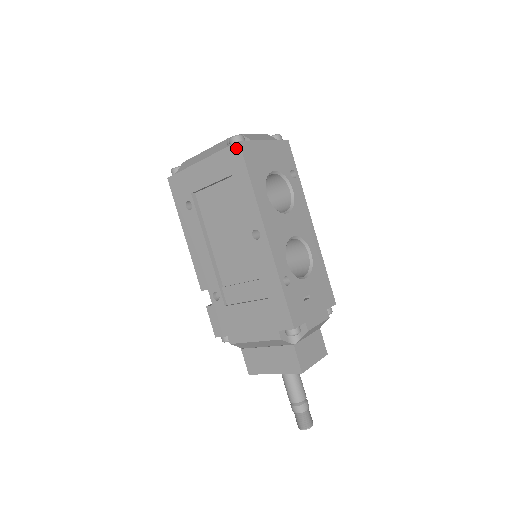
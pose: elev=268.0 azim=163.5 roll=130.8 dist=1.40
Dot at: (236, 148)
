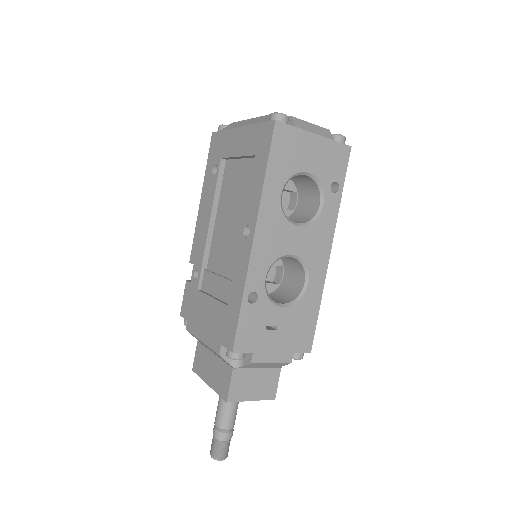
Dot at: (270, 127)
